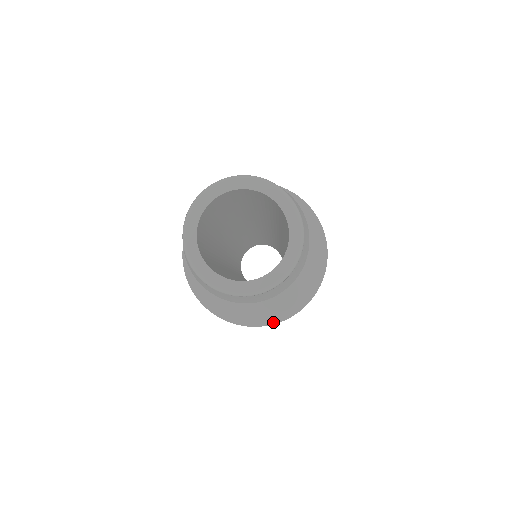
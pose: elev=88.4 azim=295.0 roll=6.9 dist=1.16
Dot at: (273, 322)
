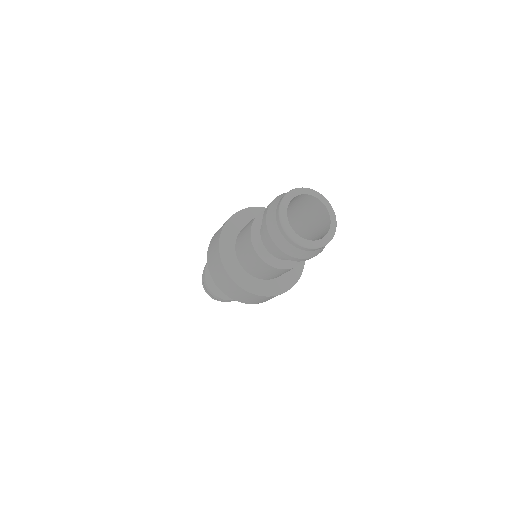
Dot at: (284, 291)
